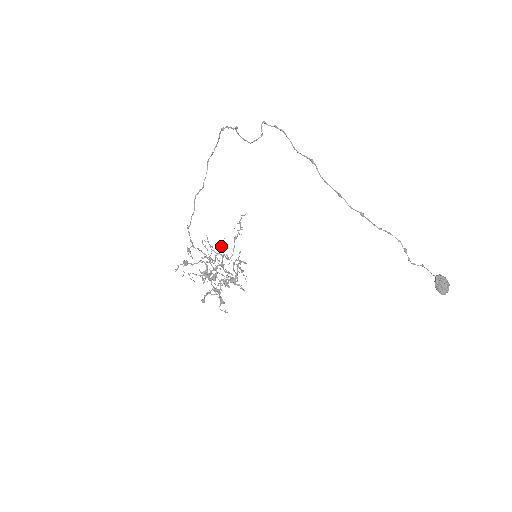
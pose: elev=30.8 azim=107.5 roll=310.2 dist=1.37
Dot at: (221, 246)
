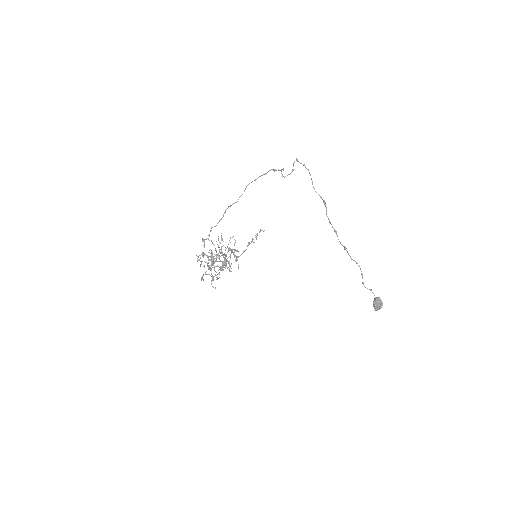
Dot at: (230, 242)
